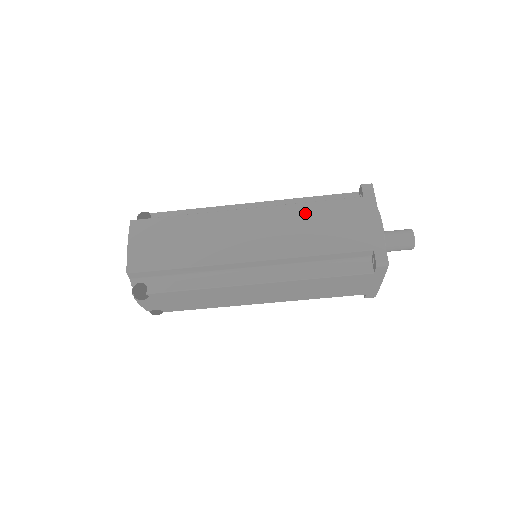
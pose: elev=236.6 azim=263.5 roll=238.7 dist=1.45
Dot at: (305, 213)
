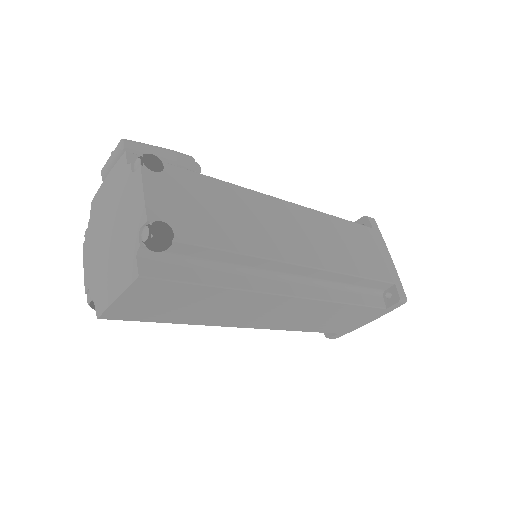
Dot at: (333, 310)
